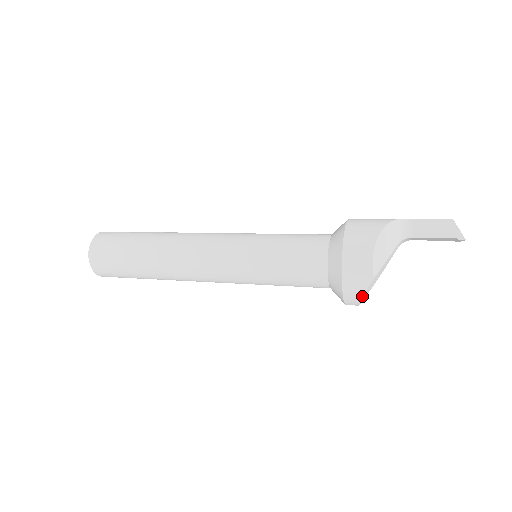
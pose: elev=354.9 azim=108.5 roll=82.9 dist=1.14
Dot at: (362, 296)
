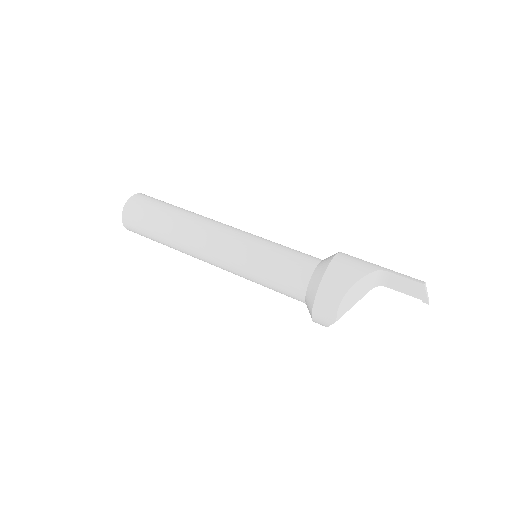
Dot at: (327, 326)
